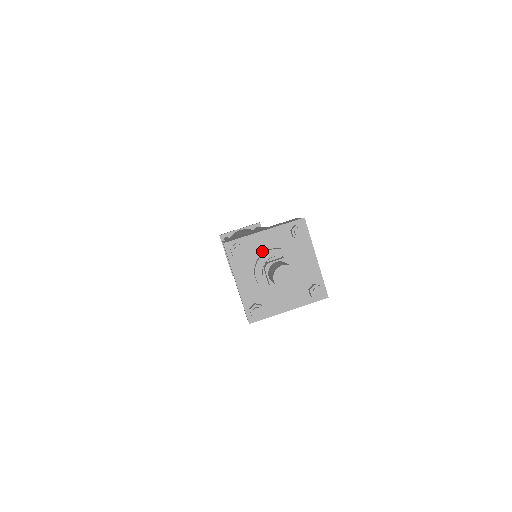
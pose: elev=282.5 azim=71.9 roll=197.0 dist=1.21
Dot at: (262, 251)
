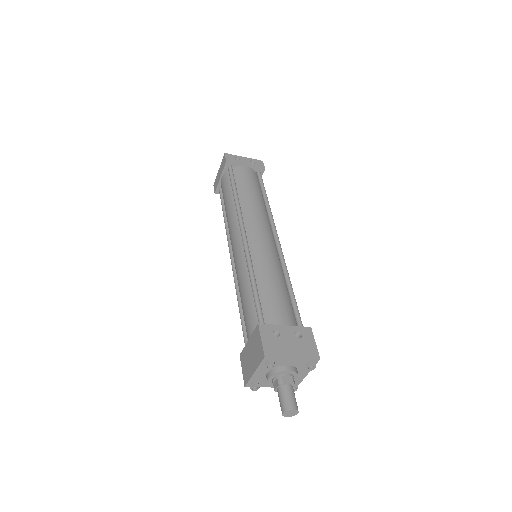
Dot at: (265, 376)
